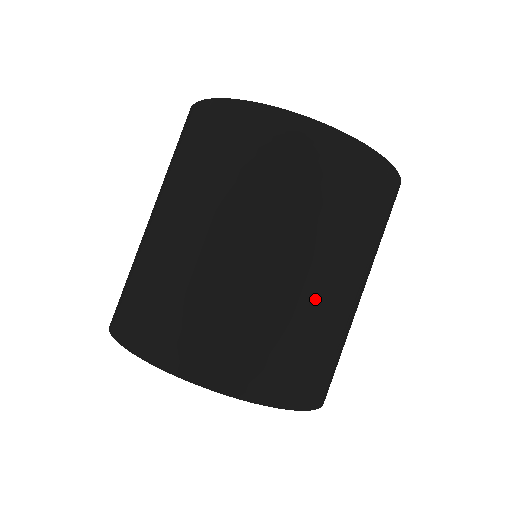
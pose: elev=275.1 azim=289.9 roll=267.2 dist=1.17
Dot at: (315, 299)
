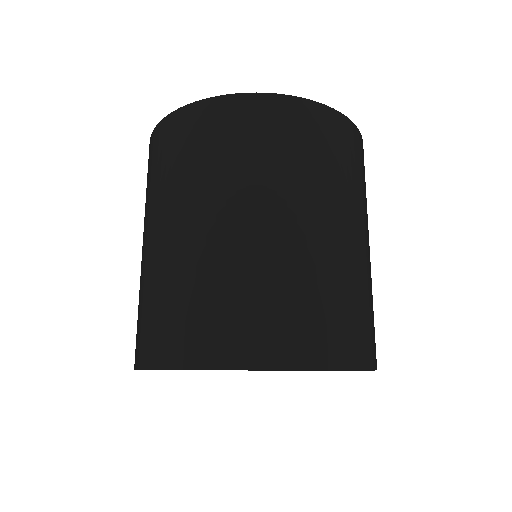
Dot at: (331, 251)
